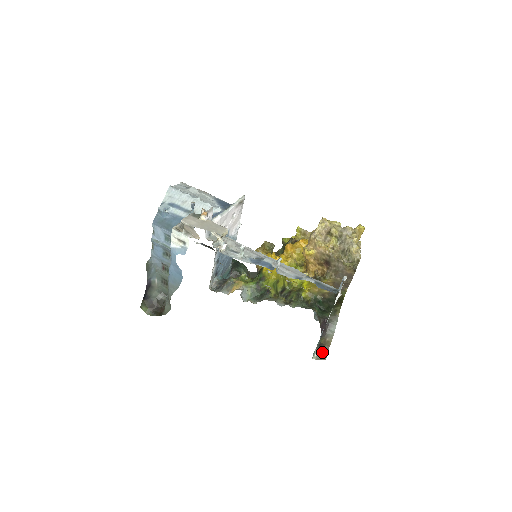
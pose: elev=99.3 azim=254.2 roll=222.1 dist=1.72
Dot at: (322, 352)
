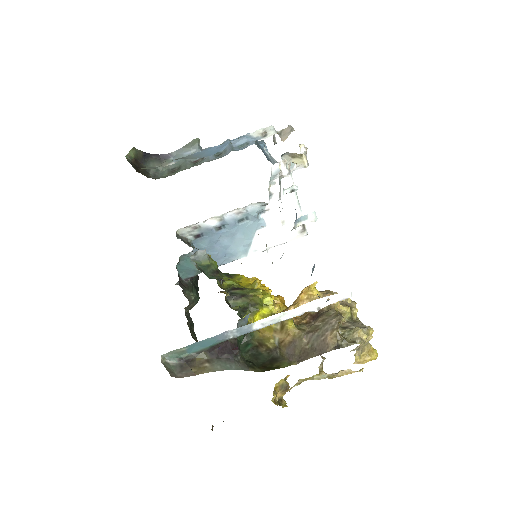
Dot at: (178, 369)
